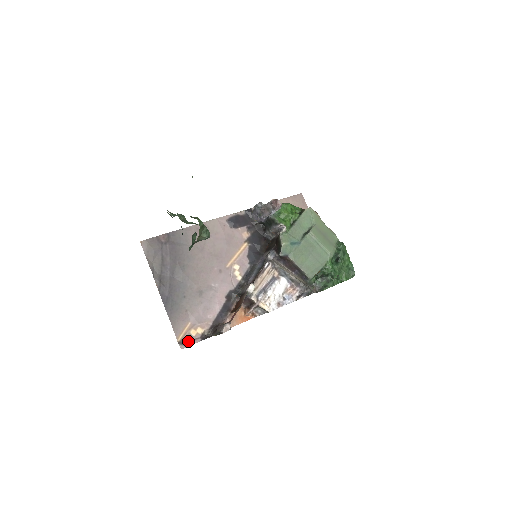
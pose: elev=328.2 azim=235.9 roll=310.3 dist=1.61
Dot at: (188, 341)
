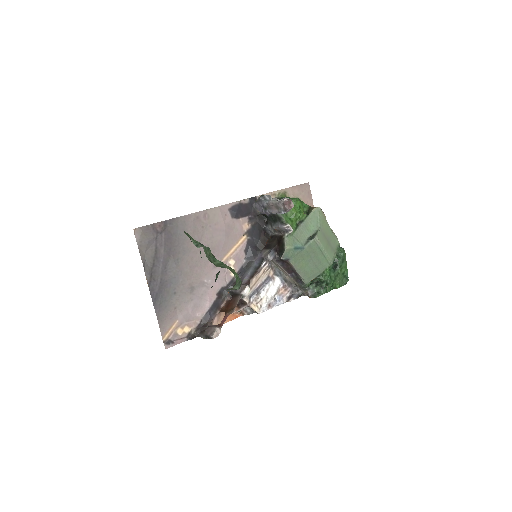
Dot at: (174, 340)
